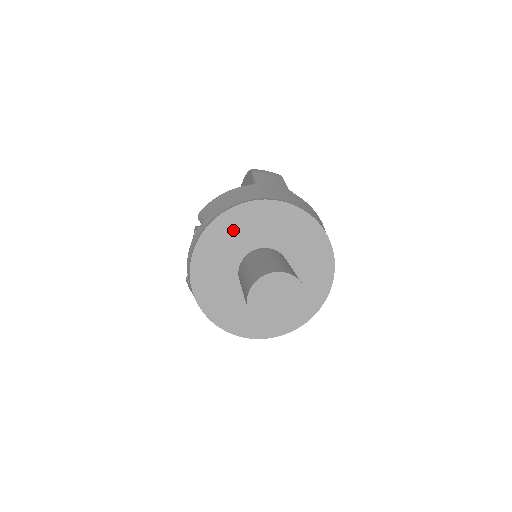
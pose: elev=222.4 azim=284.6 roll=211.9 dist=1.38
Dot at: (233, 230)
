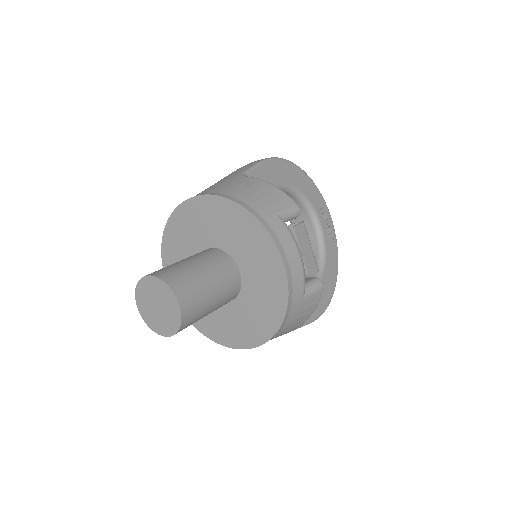
Dot at: (177, 244)
